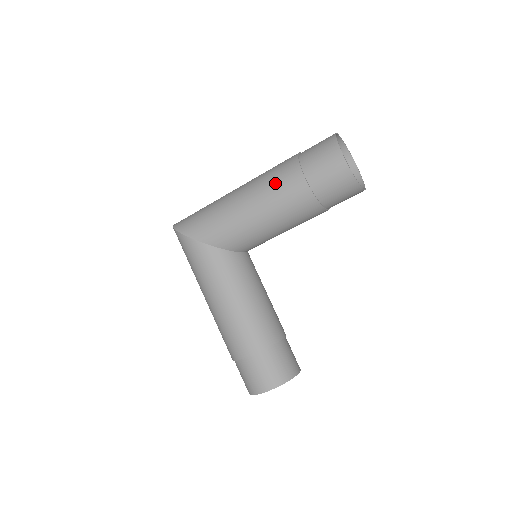
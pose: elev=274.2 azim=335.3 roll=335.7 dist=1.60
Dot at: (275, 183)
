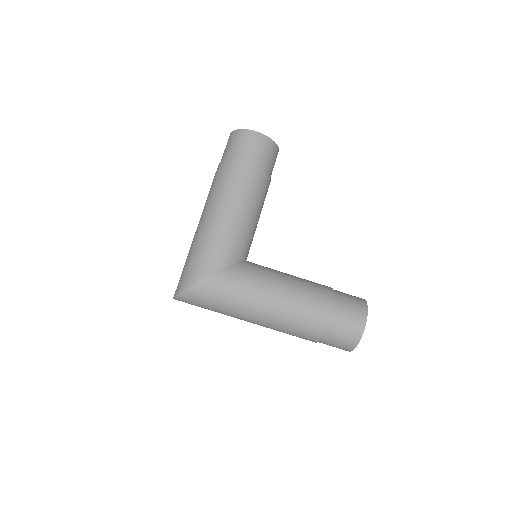
Dot at: (230, 183)
